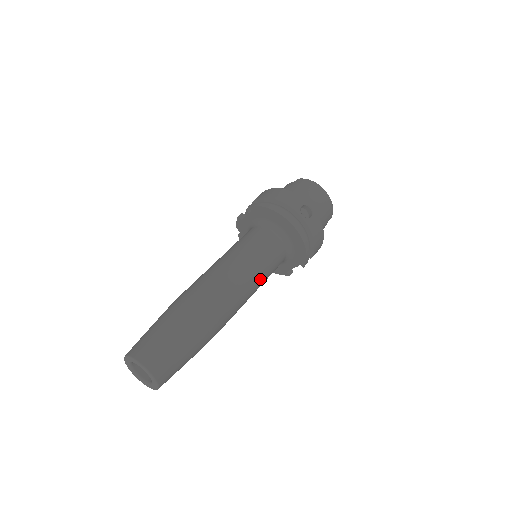
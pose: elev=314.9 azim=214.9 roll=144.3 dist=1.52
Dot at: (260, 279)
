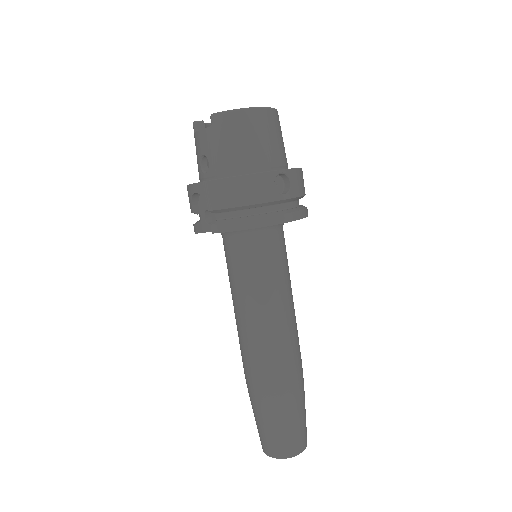
Dot at: (290, 285)
